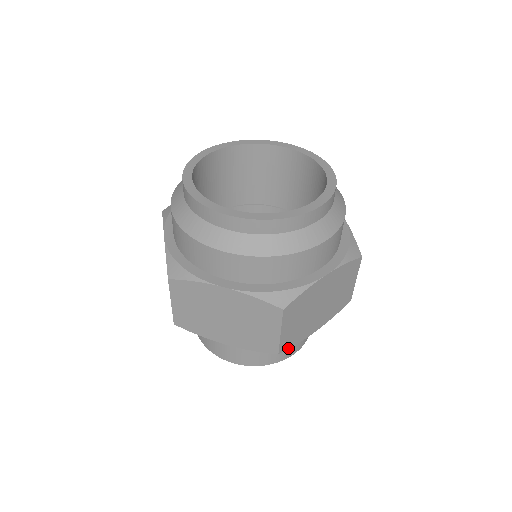
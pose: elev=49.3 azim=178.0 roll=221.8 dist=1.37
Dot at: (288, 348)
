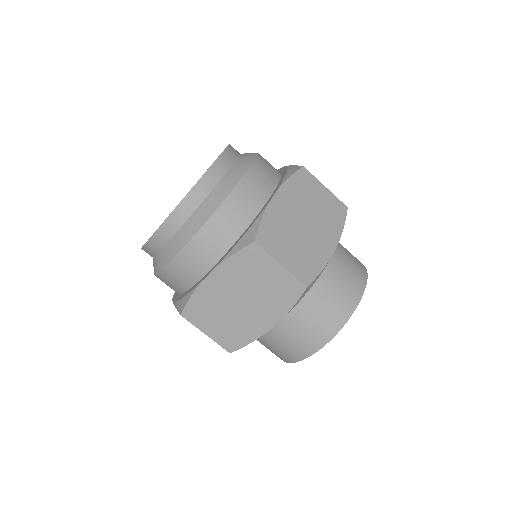
Dot at: (241, 347)
